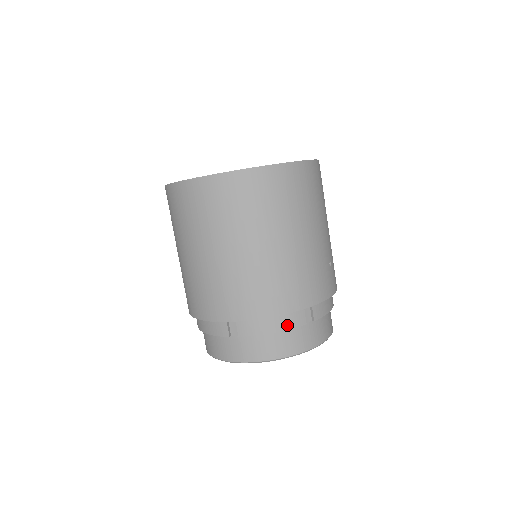
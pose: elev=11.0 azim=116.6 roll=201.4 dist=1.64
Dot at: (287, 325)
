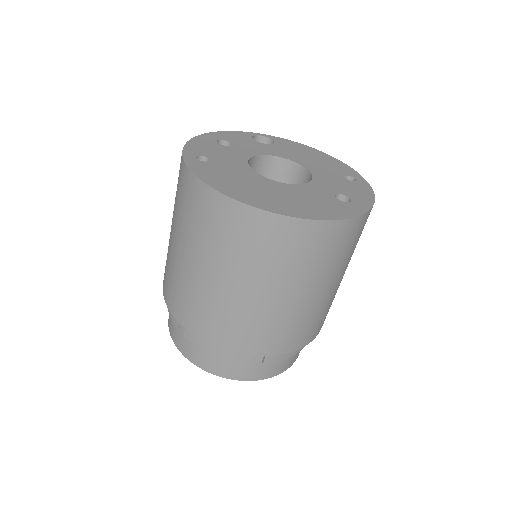
Dot at: occluded
